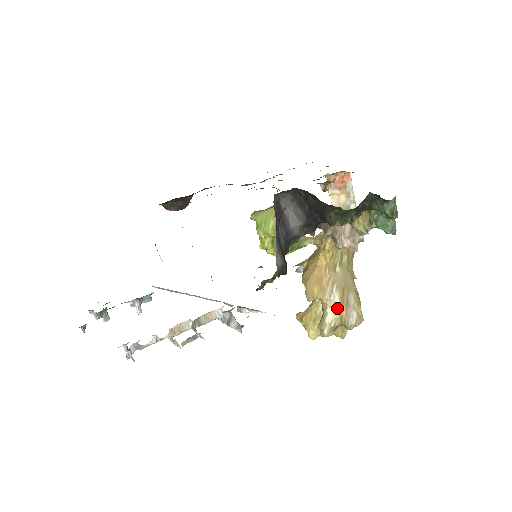
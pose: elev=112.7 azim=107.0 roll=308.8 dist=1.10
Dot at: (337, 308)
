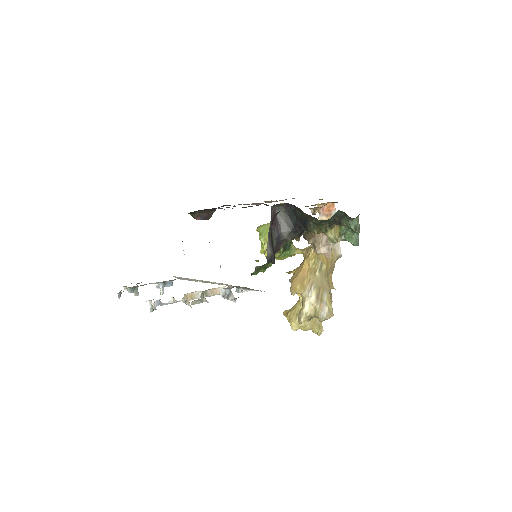
Dot at: (313, 302)
